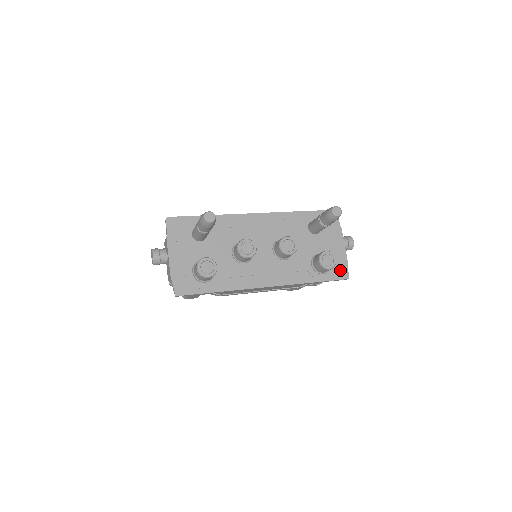
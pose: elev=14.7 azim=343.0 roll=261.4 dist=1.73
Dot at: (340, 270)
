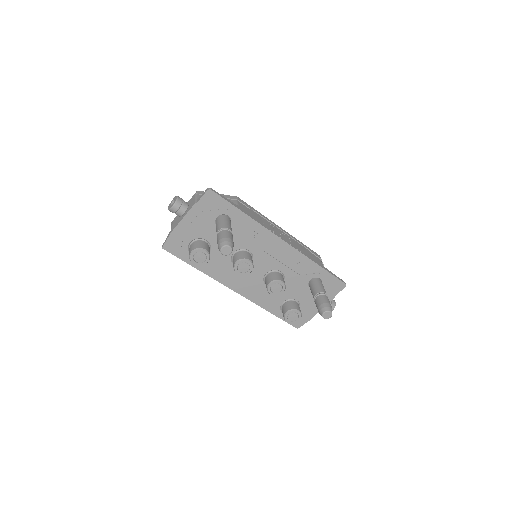
Dot at: (299, 320)
